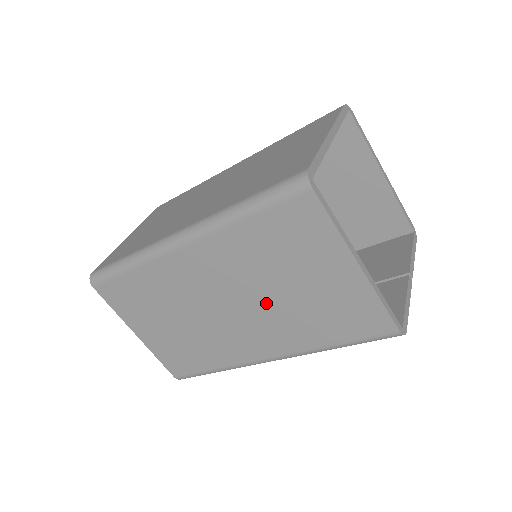
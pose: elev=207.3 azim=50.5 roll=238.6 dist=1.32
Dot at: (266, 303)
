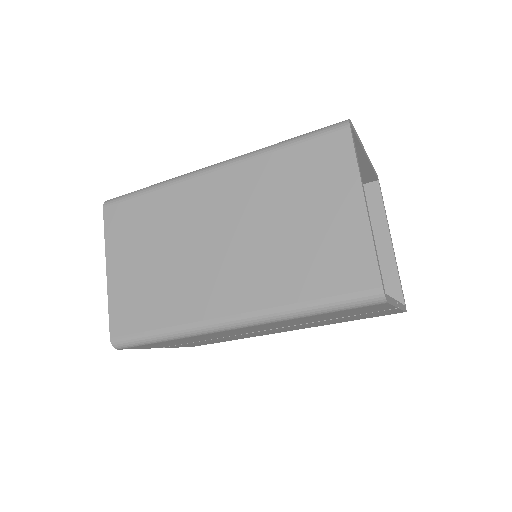
Dot at: (261, 240)
